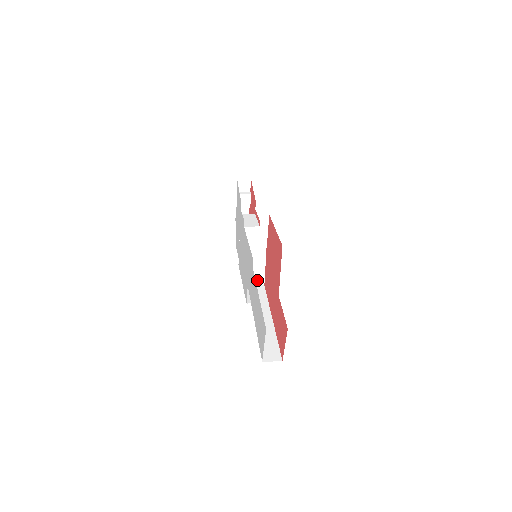
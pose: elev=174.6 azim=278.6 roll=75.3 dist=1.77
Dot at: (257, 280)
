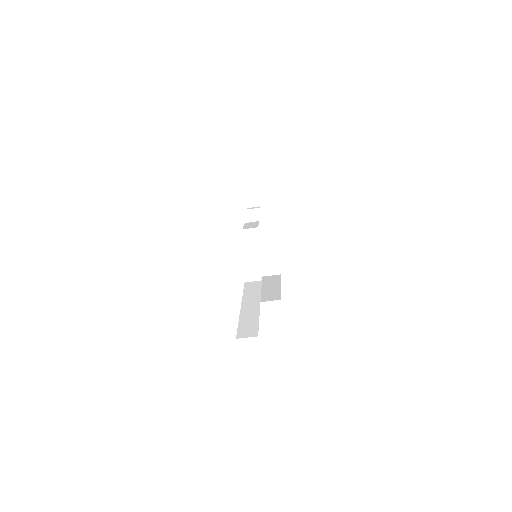
Dot at: (253, 275)
